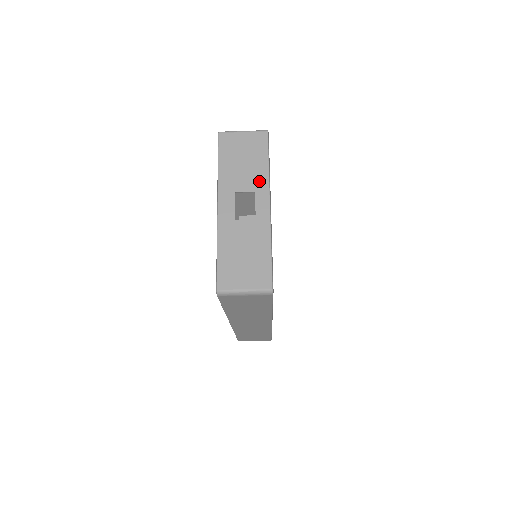
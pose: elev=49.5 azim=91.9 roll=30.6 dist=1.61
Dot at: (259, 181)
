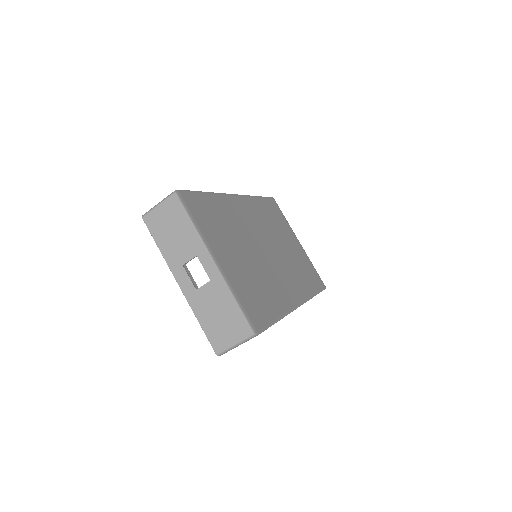
Dot at: (194, 244)
